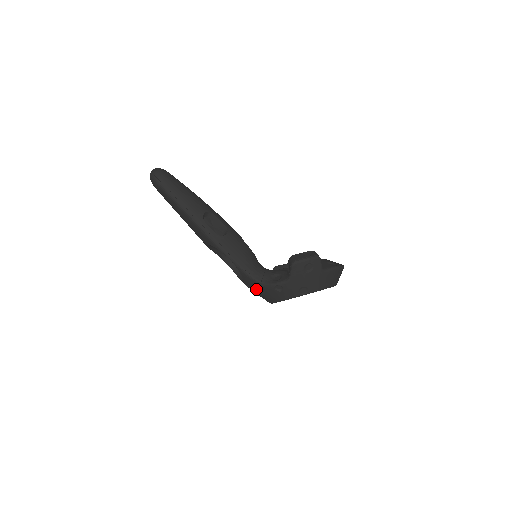
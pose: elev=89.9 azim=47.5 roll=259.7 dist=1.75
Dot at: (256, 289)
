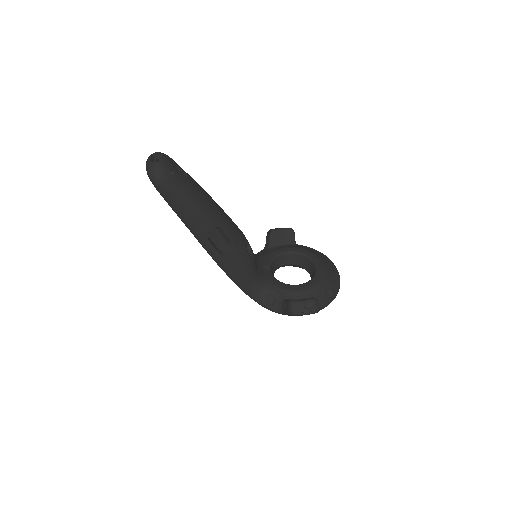
Dot at: occluded
